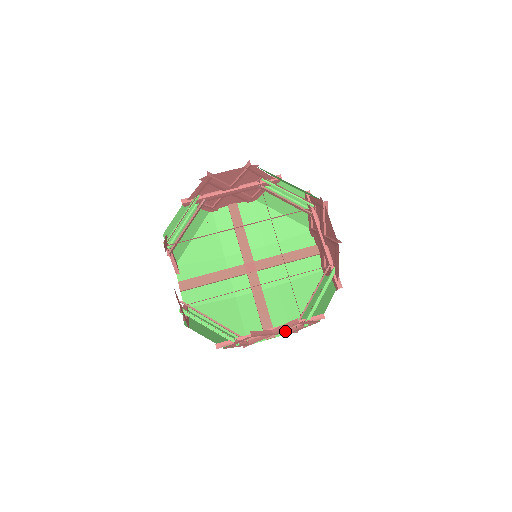
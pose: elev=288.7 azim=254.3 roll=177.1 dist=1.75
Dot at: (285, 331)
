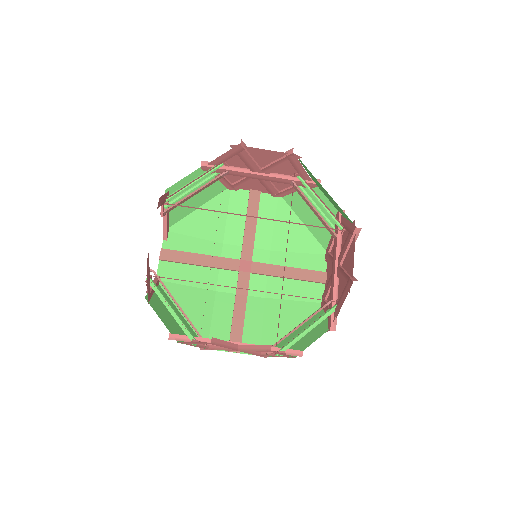
Dot at: (253, 351)
